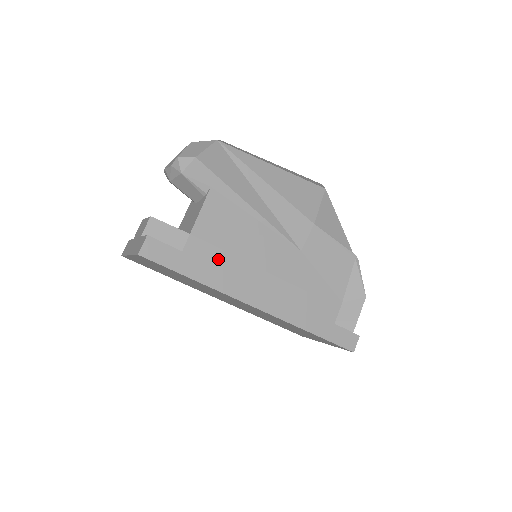
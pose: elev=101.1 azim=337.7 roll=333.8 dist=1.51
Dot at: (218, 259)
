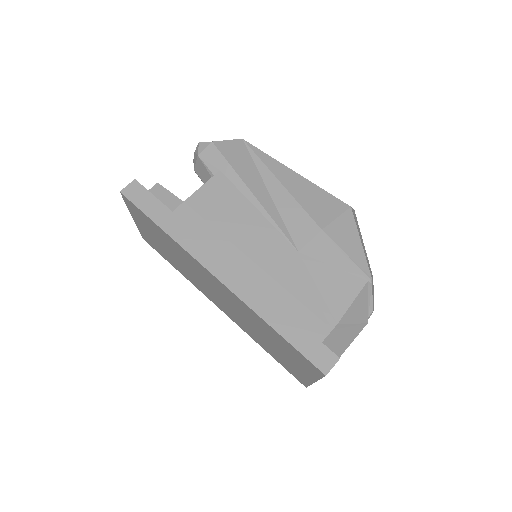
Dot at: (202, 231)
